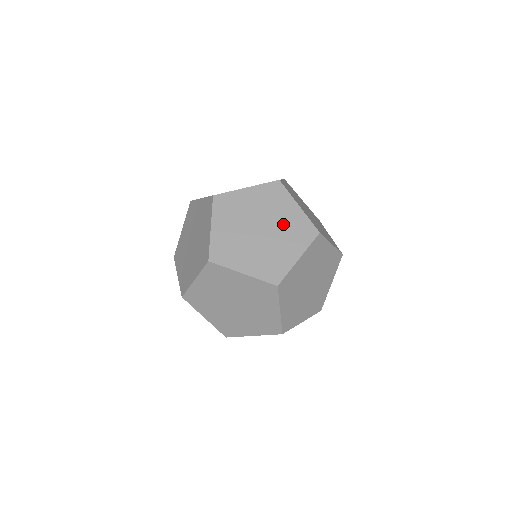
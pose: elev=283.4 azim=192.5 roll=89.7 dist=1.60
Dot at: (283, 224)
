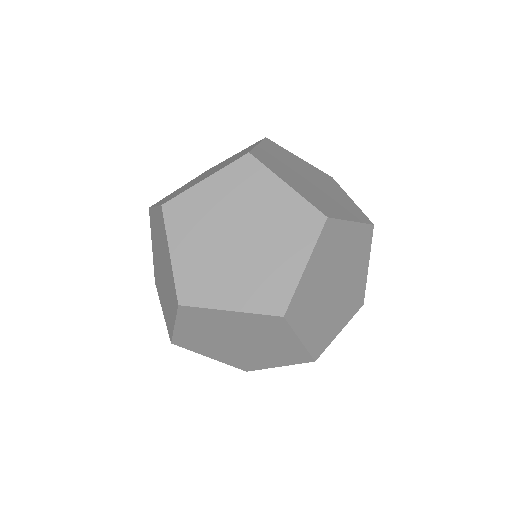
Dot at: (270, 220)
